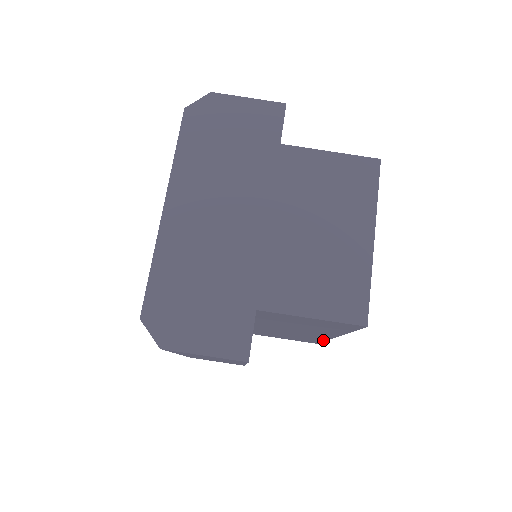
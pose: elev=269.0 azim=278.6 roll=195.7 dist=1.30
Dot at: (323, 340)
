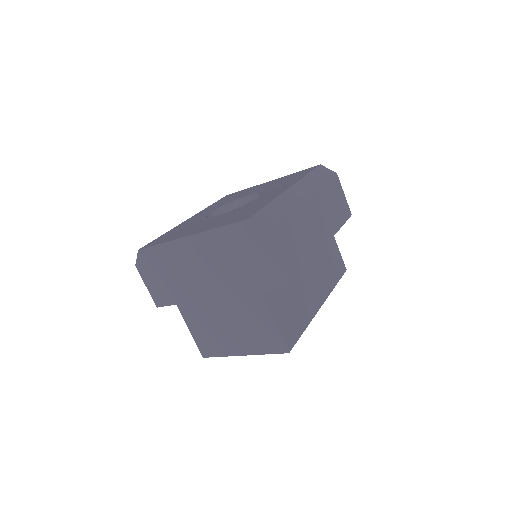
Dot at: occluded
